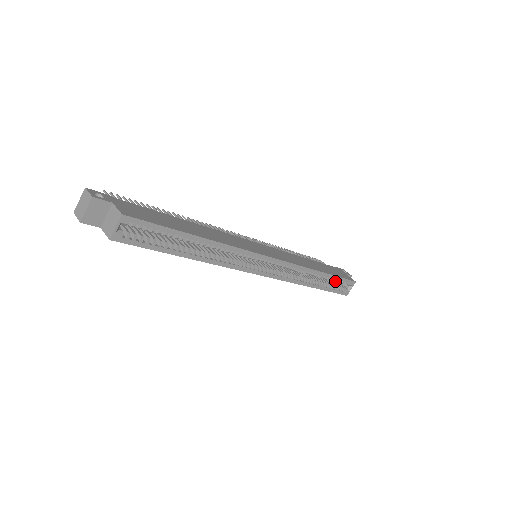
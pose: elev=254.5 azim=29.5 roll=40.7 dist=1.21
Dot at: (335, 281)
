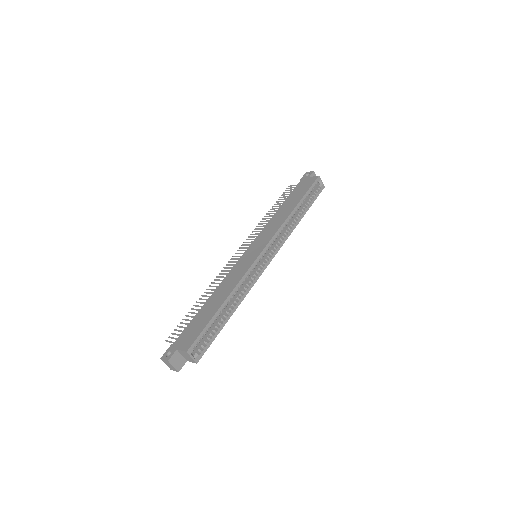
Dot at: occluded
